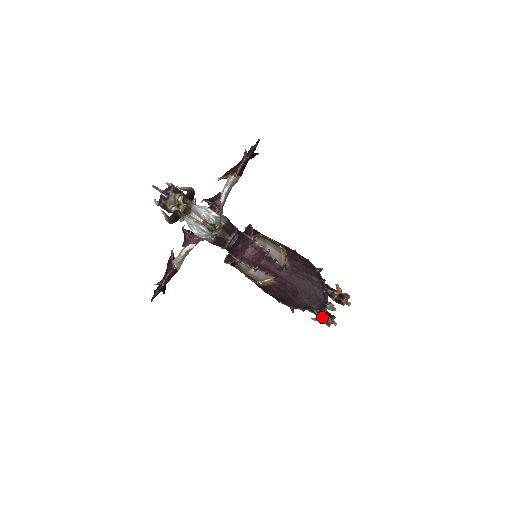
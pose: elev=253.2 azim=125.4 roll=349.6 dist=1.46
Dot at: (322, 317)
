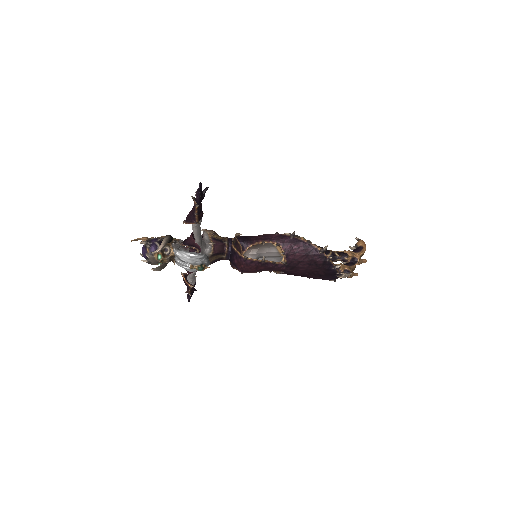
Dot at: occluded
